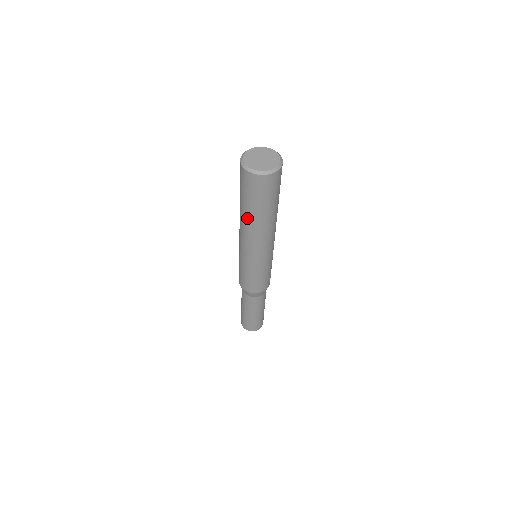
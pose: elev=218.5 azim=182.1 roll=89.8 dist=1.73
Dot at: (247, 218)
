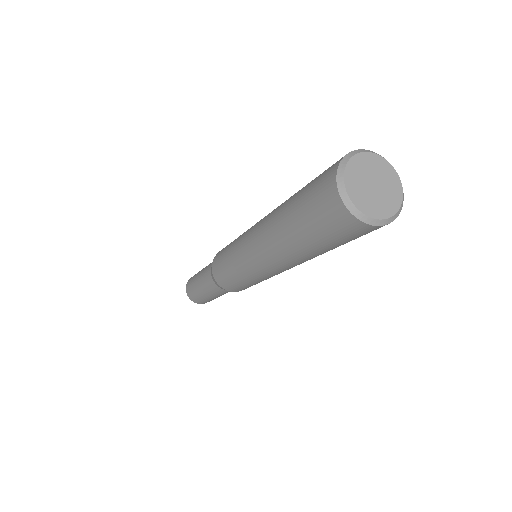
Dot at: (300, 253)
